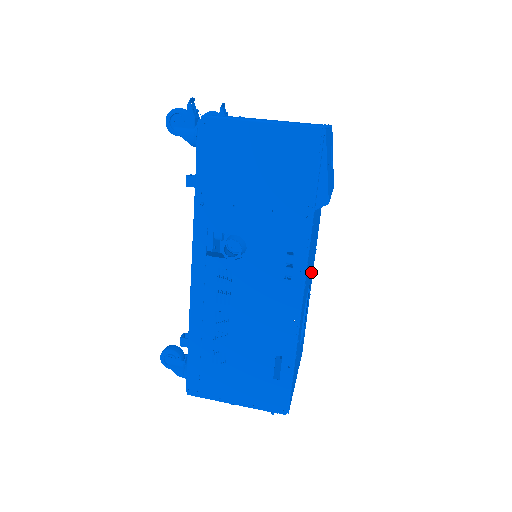
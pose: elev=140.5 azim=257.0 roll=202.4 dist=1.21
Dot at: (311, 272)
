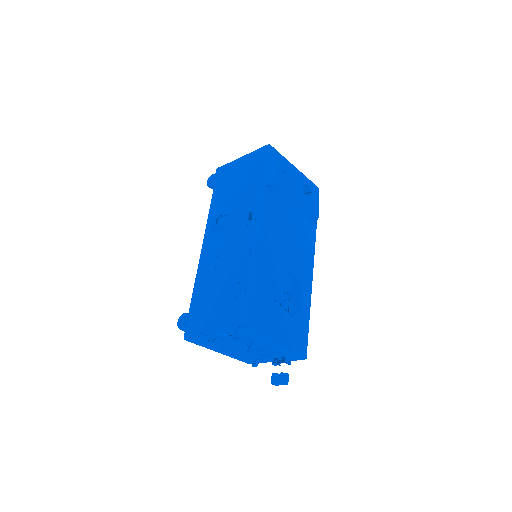
Dot at: (298, 267)
